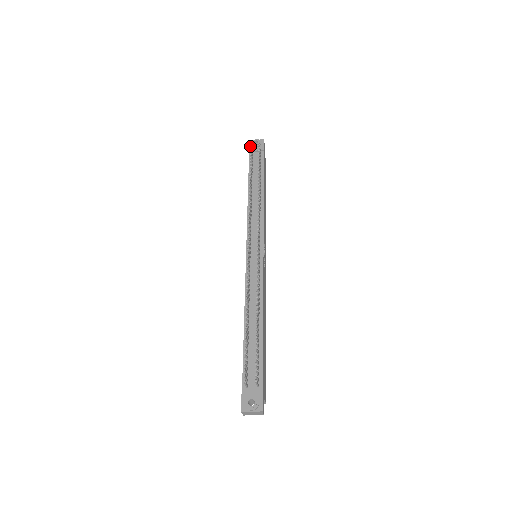
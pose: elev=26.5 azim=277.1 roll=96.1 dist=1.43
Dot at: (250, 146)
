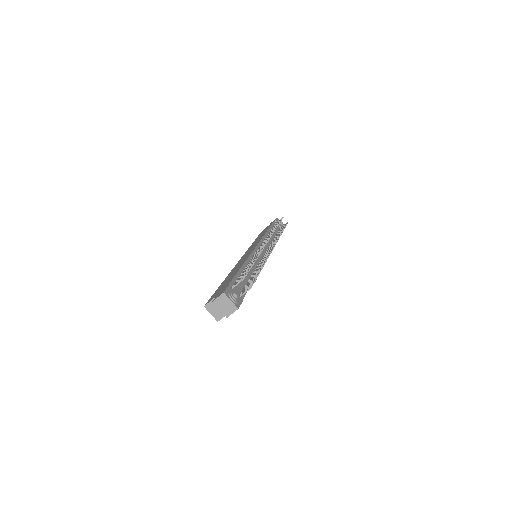
Dot at: (283, 217)
